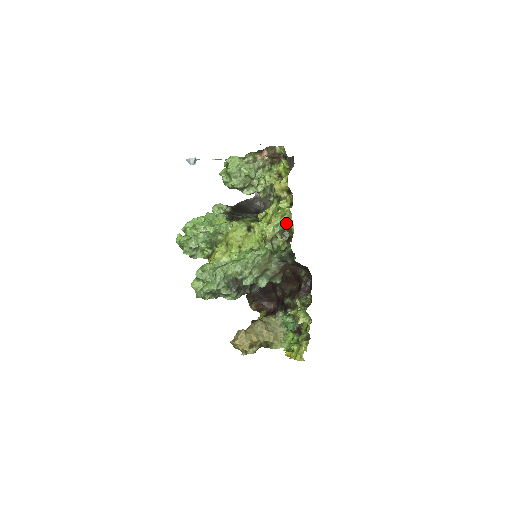
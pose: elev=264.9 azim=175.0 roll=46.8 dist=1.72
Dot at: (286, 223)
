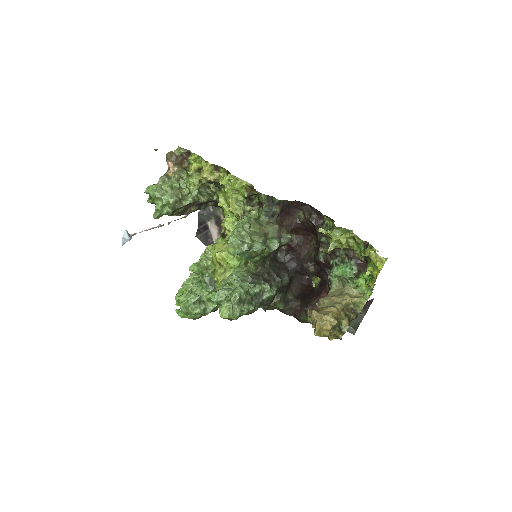
Dot at: (239, 187)
